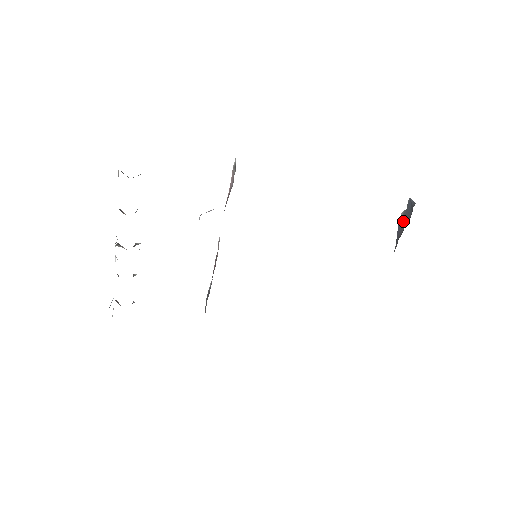
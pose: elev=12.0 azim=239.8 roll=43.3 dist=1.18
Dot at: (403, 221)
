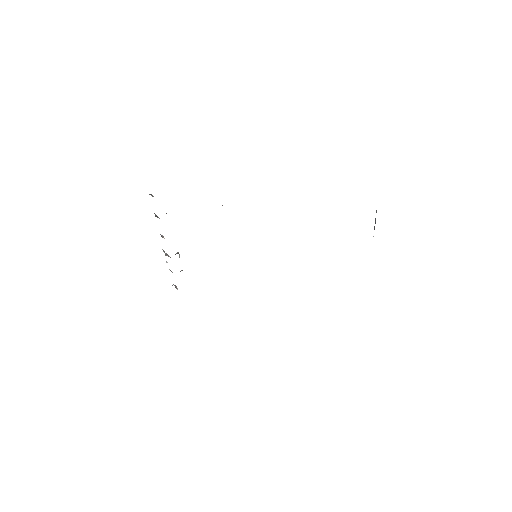
Dot at: occluded
